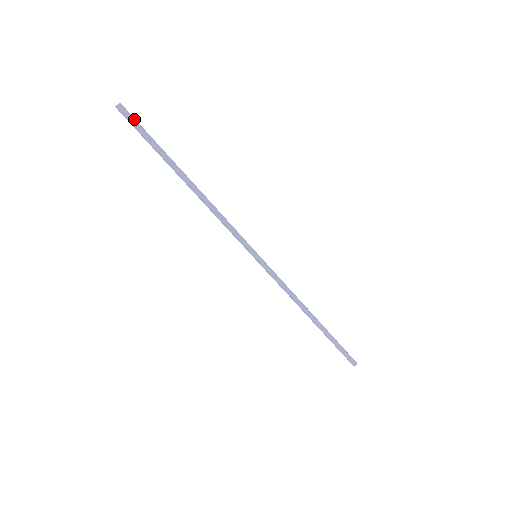
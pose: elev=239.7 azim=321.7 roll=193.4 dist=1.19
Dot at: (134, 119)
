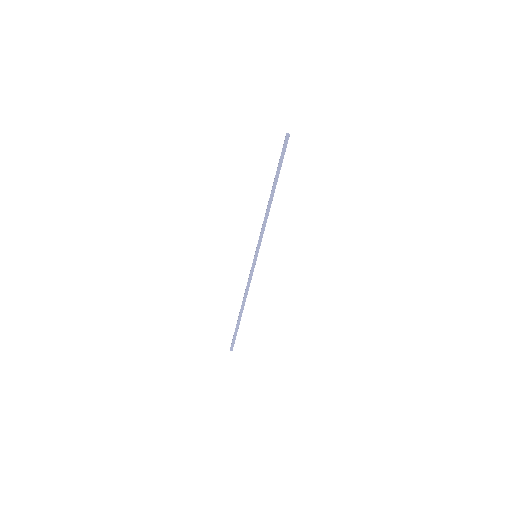
Dot at: (286, 147)
